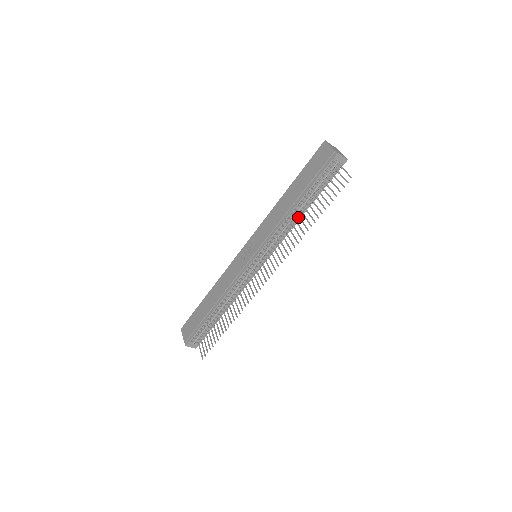
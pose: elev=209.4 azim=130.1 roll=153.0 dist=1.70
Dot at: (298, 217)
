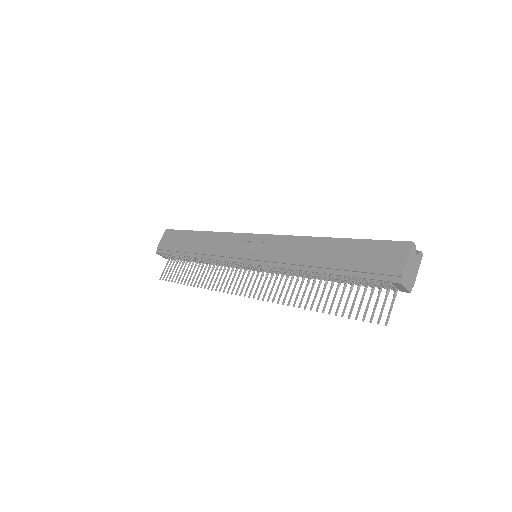
Dot at: occluded
